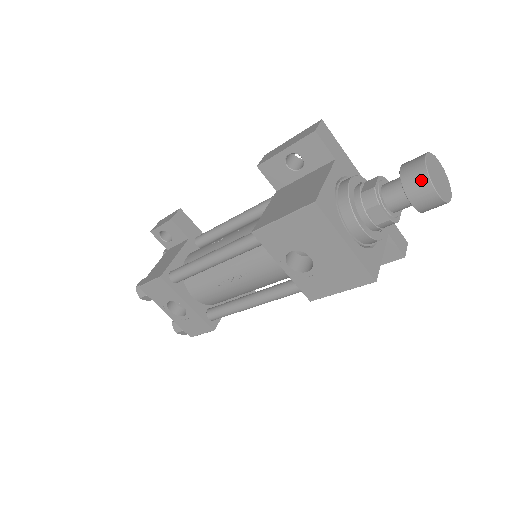
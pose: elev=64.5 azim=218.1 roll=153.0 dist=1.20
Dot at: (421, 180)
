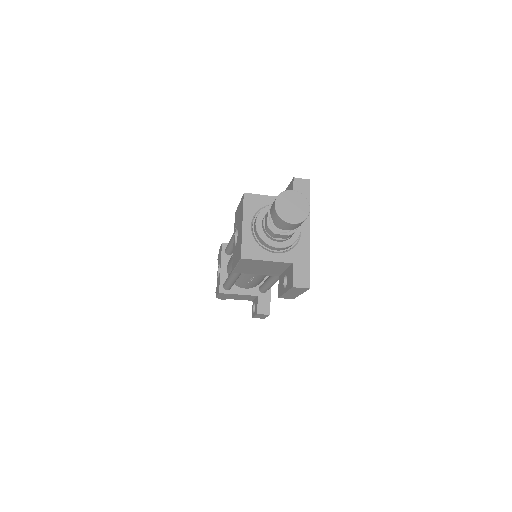
Dot at: (277, 197)
